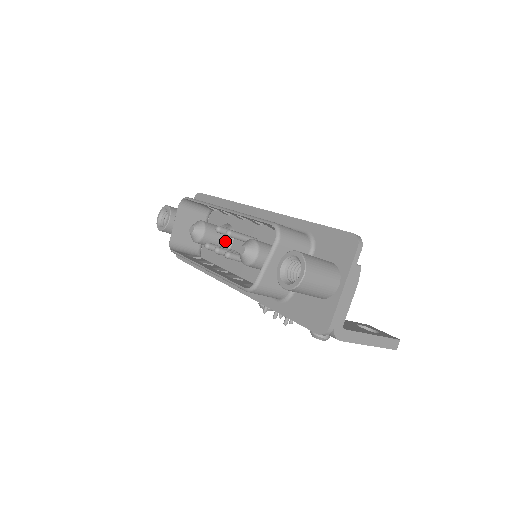
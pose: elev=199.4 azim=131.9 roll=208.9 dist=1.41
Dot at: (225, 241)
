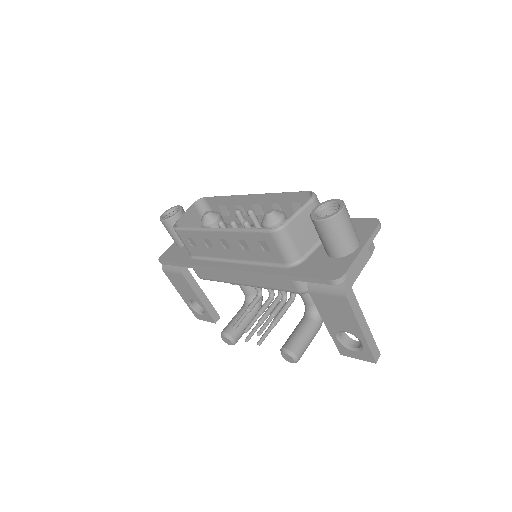
Dot at: occluded
